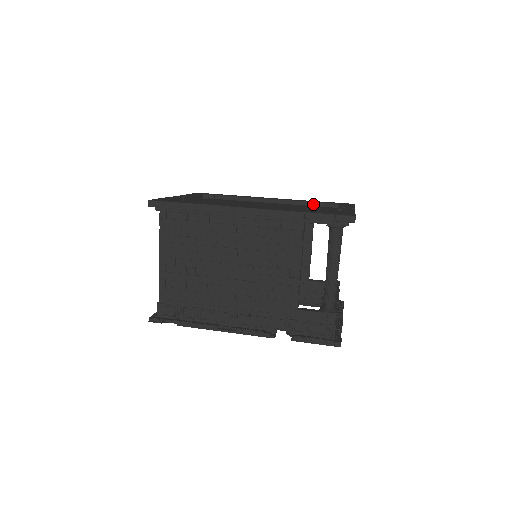
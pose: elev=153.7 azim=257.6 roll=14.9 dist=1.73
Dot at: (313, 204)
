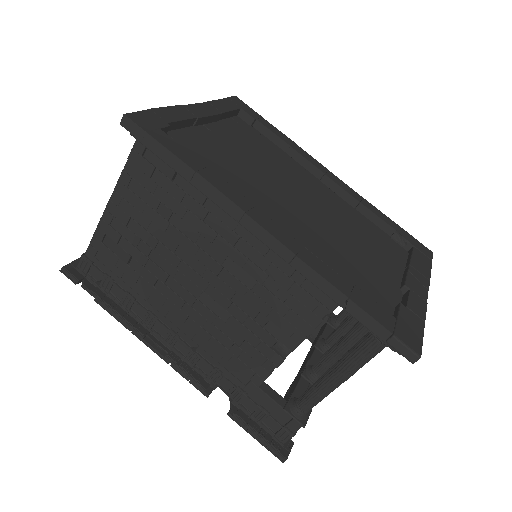
Dot at: (379, 221)
